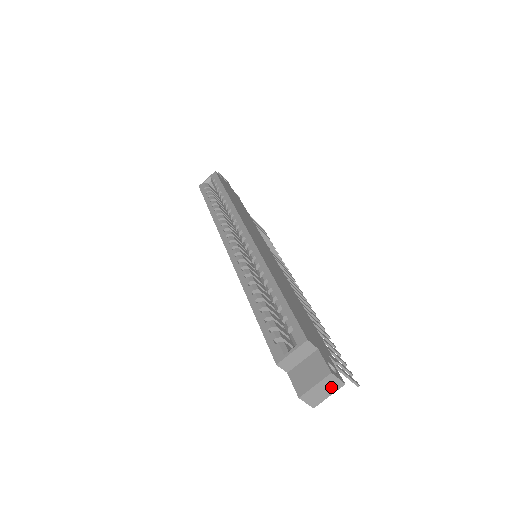
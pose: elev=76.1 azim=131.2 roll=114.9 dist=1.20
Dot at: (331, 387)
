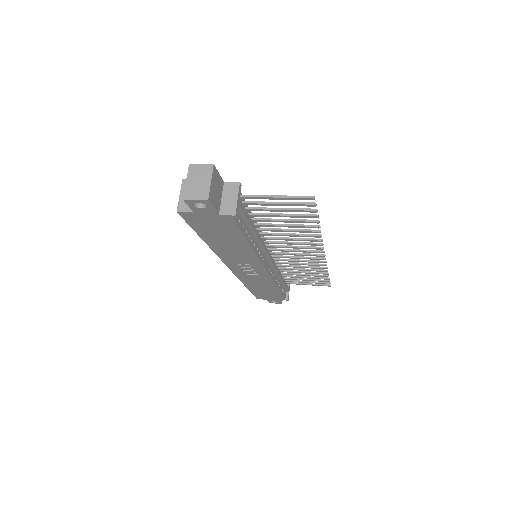
Dot at: (203, 174)
